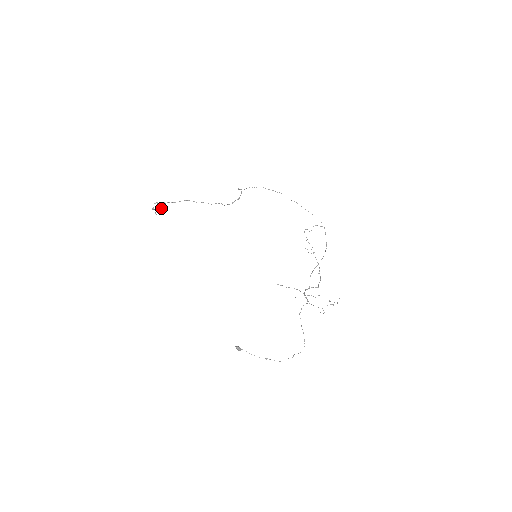
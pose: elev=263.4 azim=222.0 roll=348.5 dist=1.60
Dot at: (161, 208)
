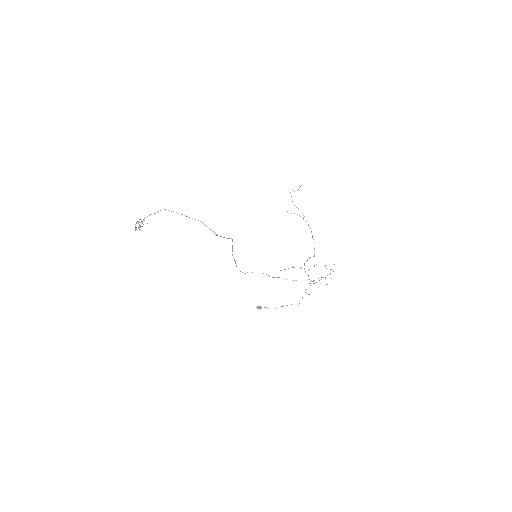
Dot at: occluded
